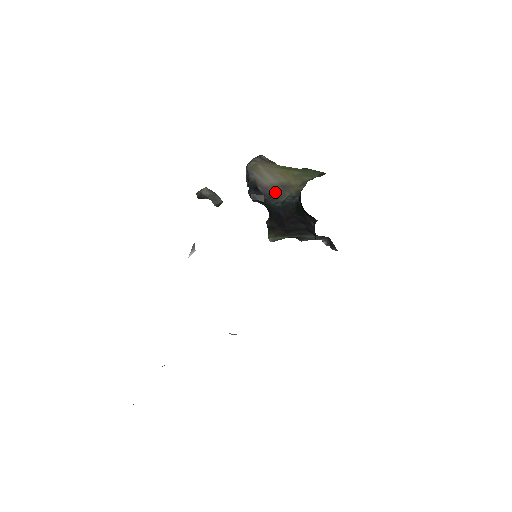
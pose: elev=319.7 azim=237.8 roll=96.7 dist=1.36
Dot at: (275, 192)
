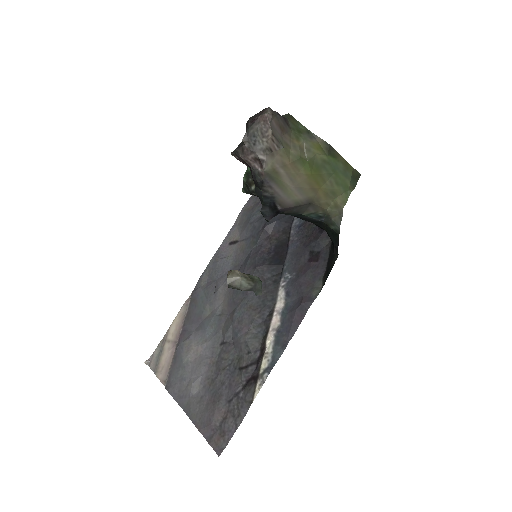
Dot at: (297, 209)
